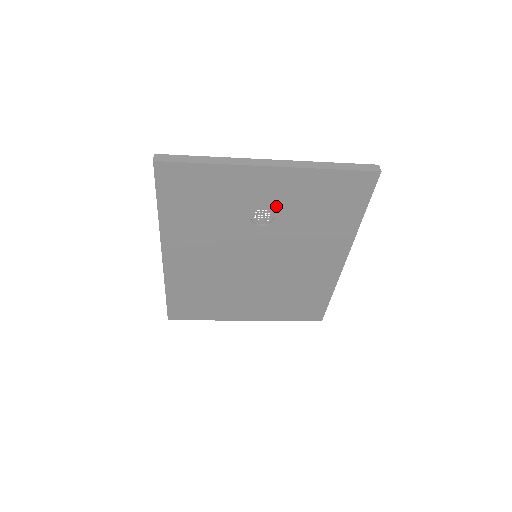
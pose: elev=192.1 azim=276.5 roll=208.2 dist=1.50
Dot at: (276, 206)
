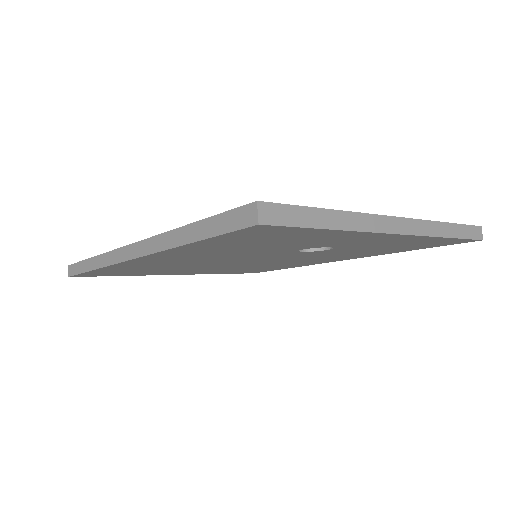
Dot at: (346, 246)
